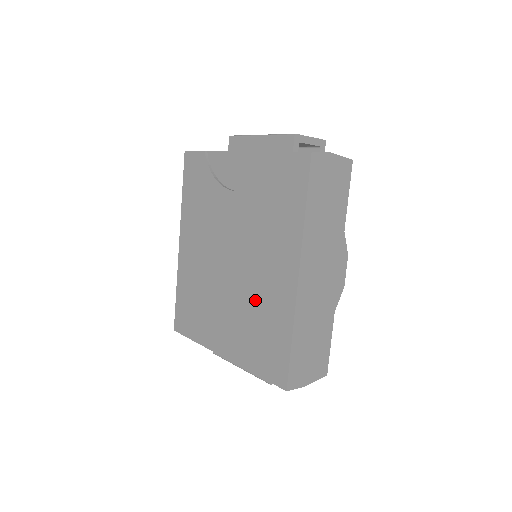
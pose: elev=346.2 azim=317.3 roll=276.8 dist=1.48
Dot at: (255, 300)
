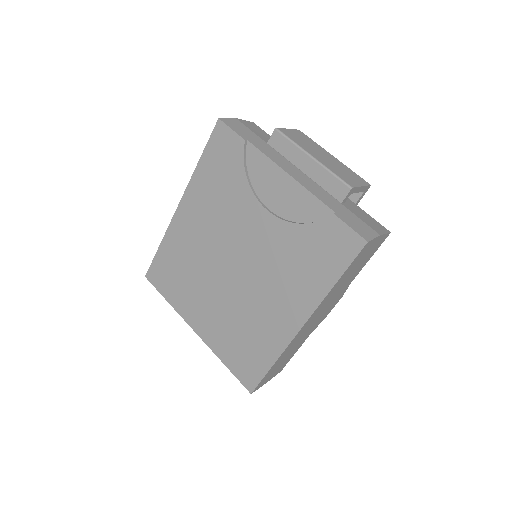
Dot at: (249, 314)
